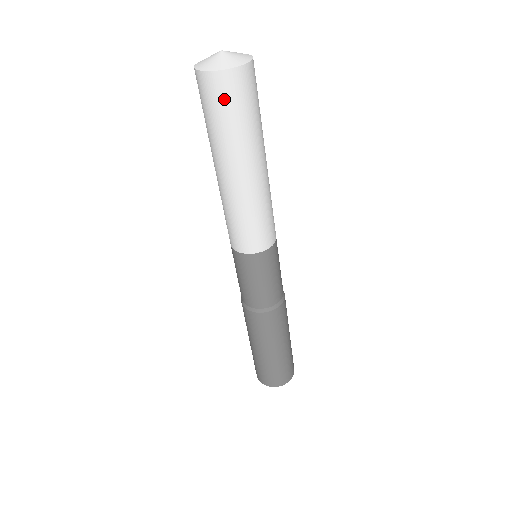
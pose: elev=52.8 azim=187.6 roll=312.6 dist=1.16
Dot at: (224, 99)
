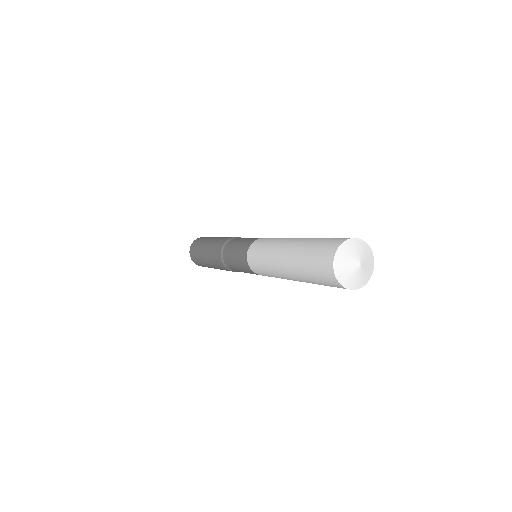
Dot at: occluded
